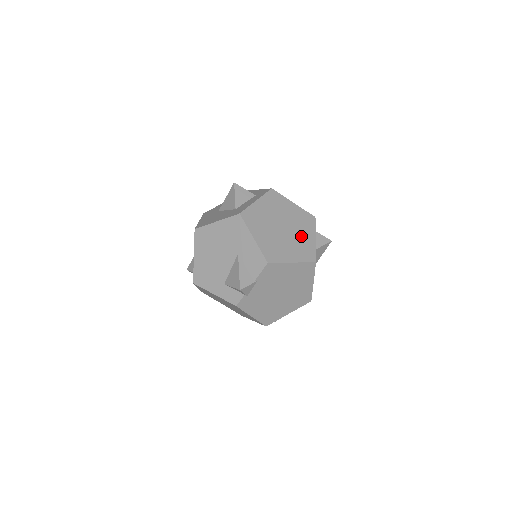
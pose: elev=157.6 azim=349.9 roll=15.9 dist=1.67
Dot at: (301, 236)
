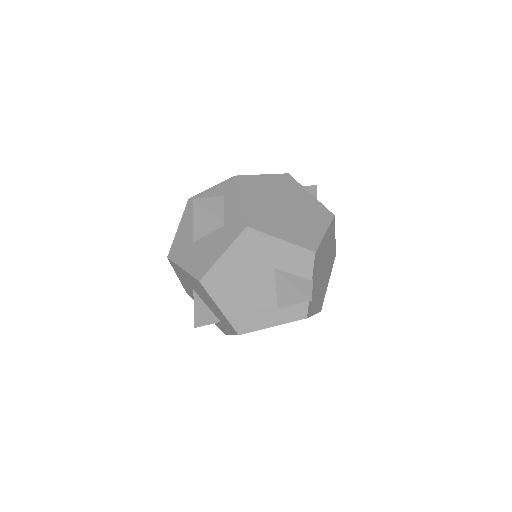
Dot at: (302, 202)
